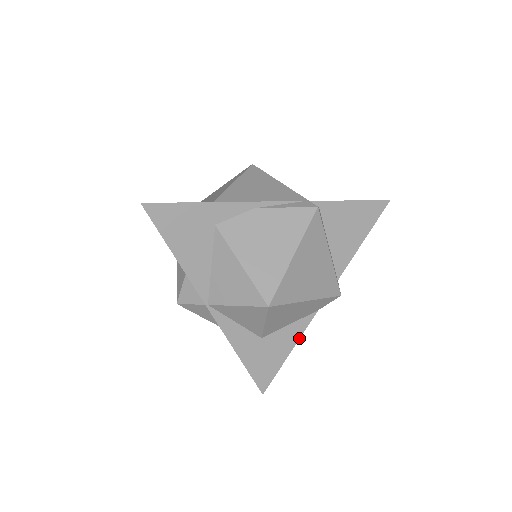
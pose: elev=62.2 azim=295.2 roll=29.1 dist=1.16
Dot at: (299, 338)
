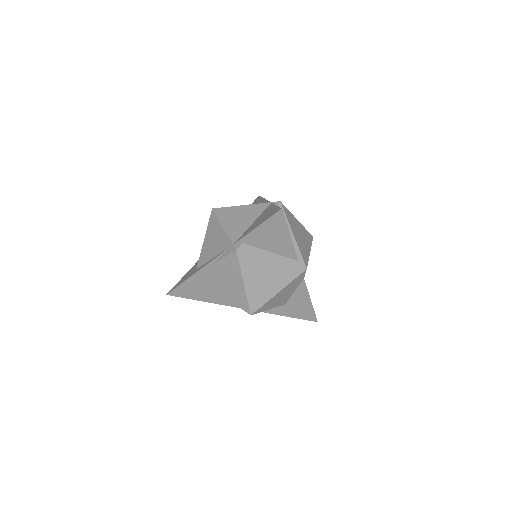
Dot at: (308, 294)
